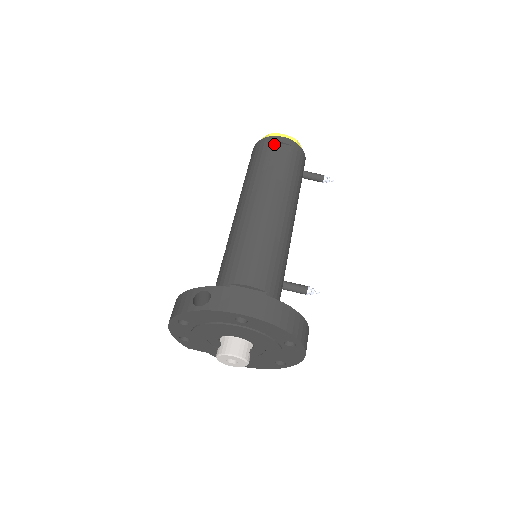
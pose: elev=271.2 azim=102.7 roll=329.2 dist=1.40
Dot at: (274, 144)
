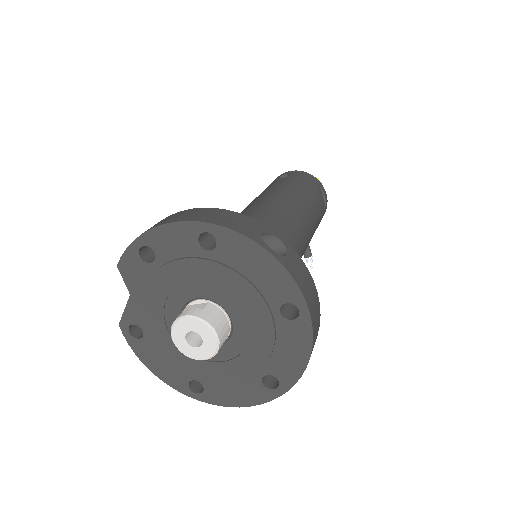
Dot at: (320, 190)
